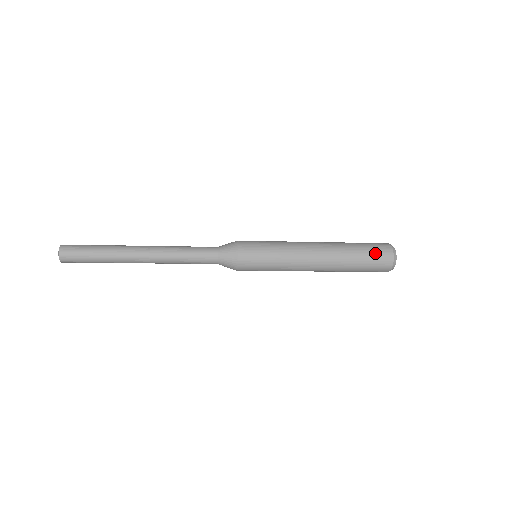
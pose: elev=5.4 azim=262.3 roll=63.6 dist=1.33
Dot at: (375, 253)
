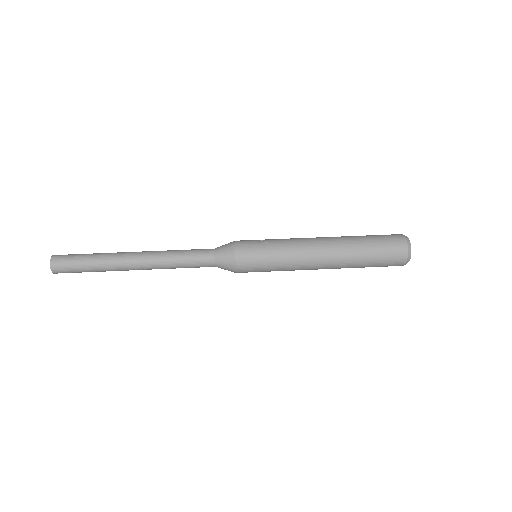
Dot at: occluded
